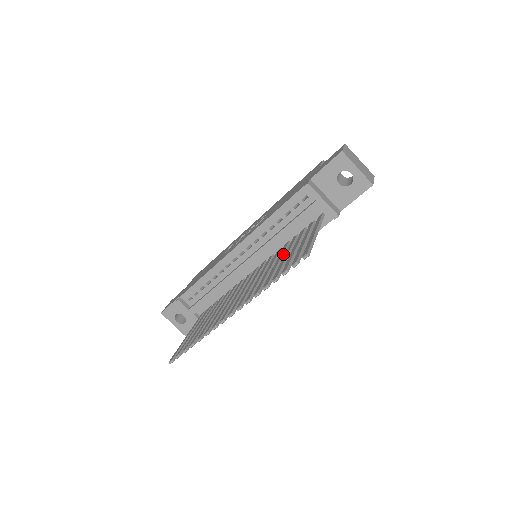
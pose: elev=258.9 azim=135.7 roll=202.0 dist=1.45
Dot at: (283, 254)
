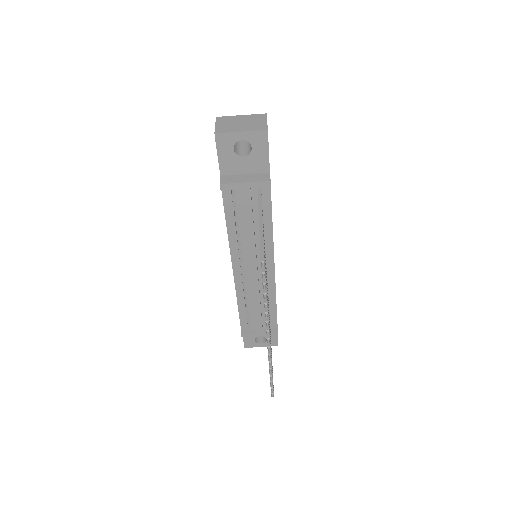
Dot at: occluded
